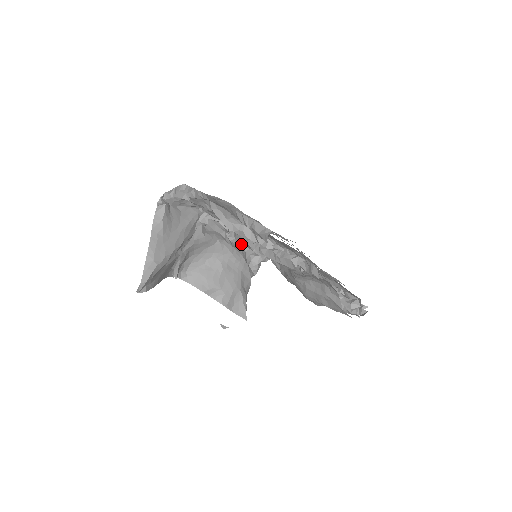
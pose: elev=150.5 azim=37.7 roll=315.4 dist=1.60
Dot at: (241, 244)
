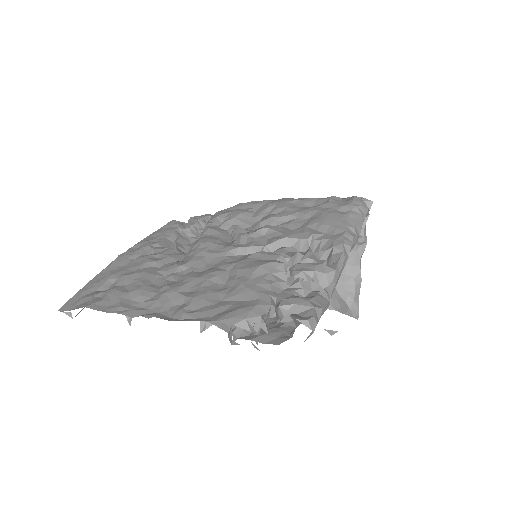
Dot at: occluded
